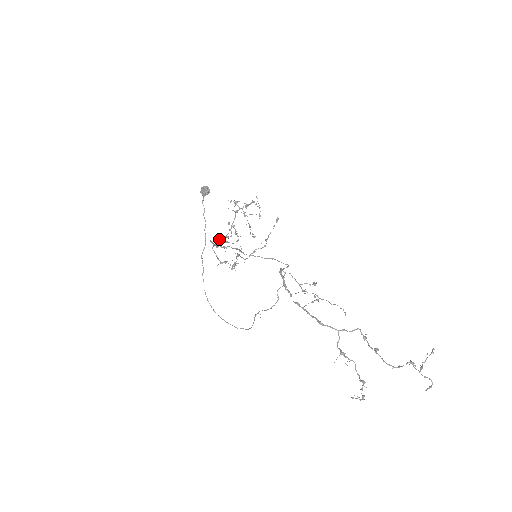
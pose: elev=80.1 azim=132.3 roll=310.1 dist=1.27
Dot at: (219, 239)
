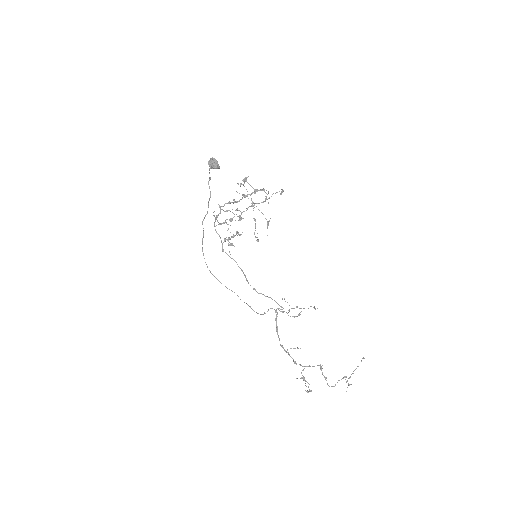
Dot at: (222, 209)
